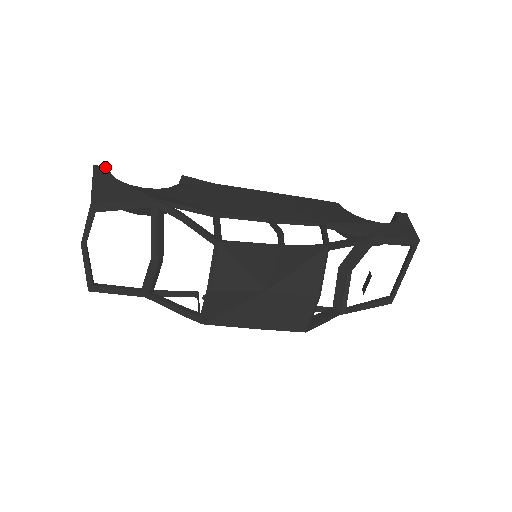
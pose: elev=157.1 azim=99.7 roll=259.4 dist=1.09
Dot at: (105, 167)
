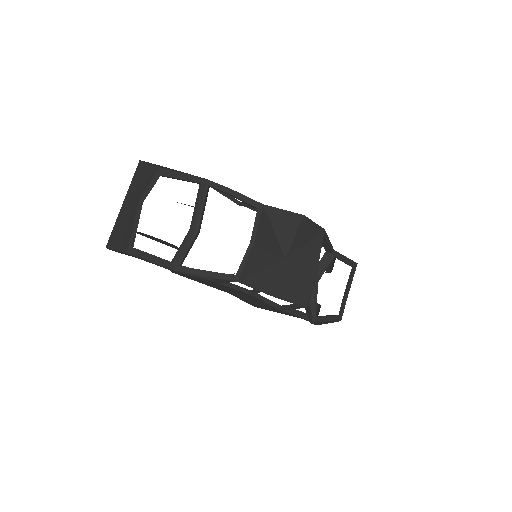
Dot at: occluded
